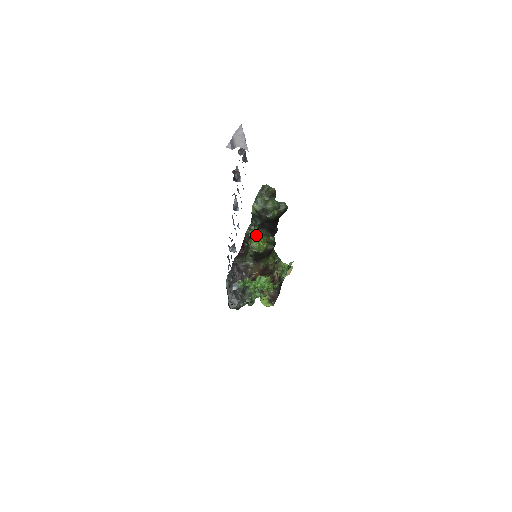
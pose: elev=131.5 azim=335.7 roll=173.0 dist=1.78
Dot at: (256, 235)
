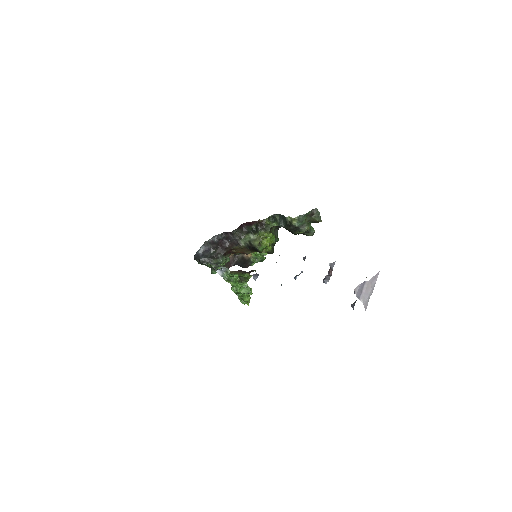
Dot at: (270, 234)
